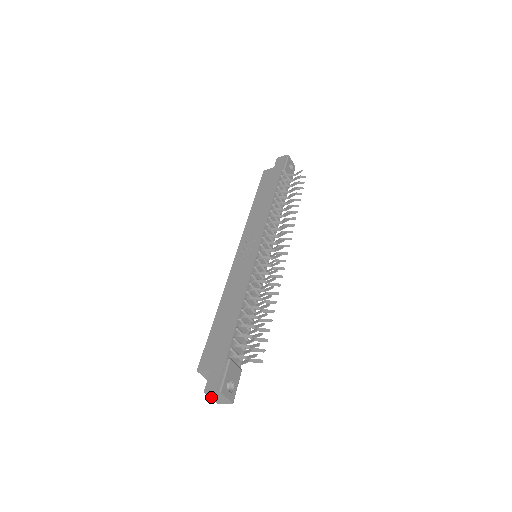
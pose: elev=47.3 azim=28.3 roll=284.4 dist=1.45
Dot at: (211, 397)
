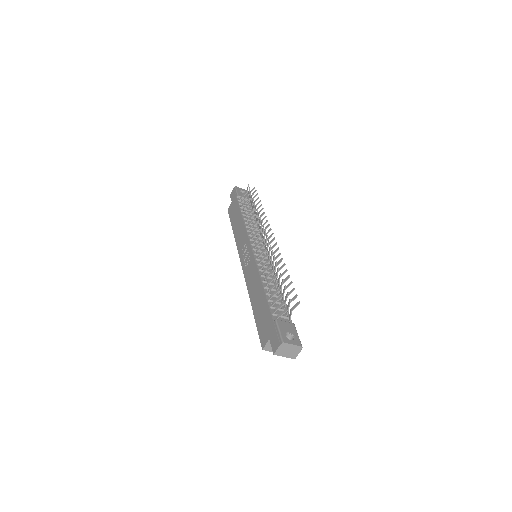
Dot at: (283, 356)
